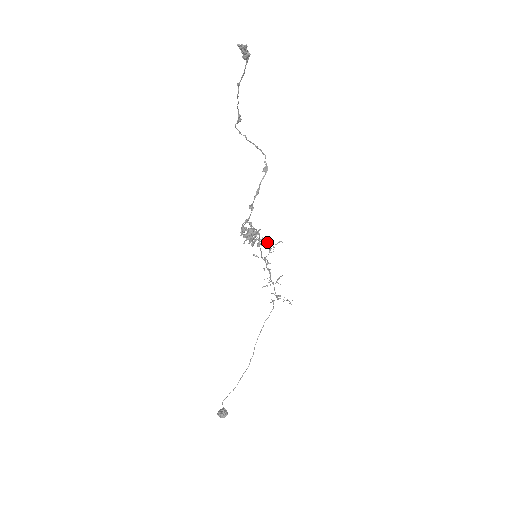
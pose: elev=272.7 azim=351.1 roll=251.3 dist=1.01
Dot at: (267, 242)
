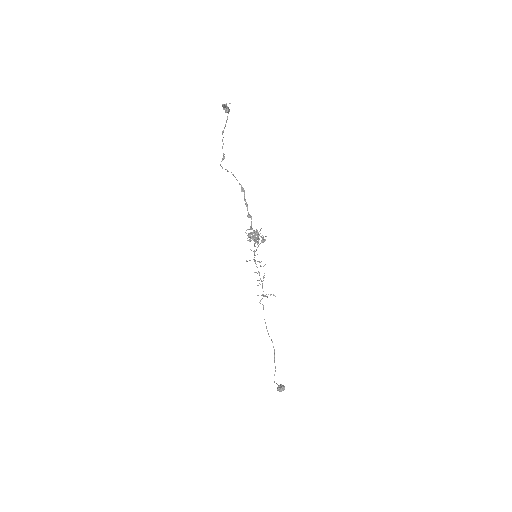
Dot at: occluded
